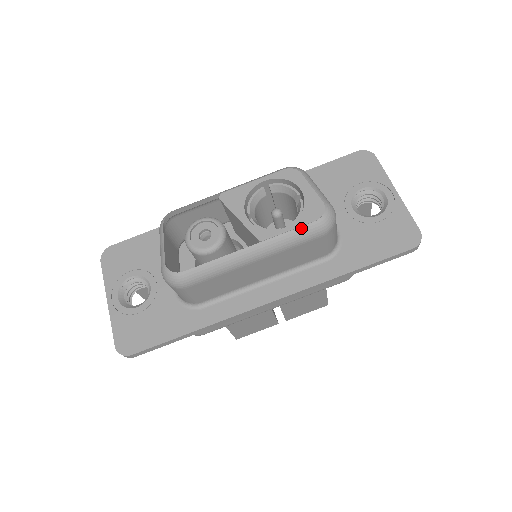
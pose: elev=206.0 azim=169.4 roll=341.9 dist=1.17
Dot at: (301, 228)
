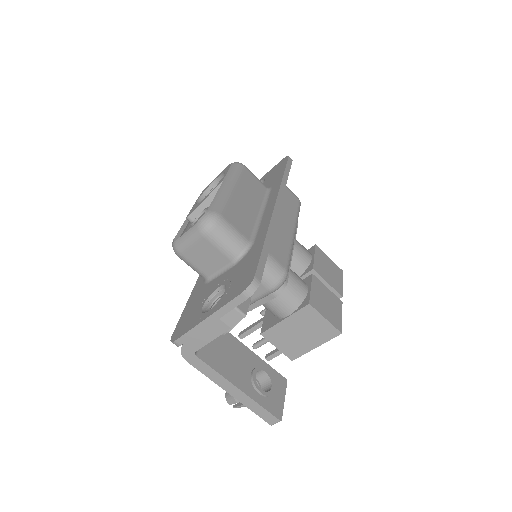
Dot at: (231, 168)
